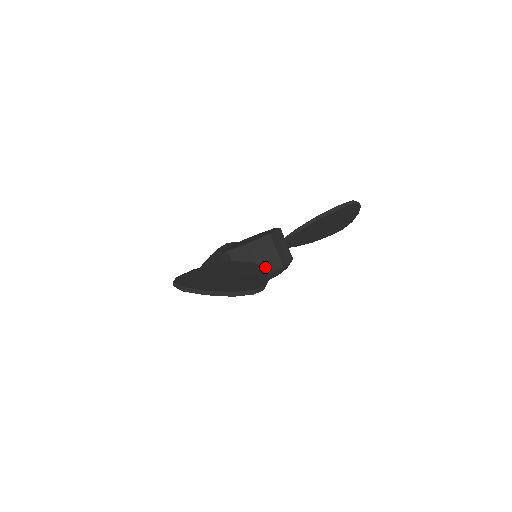
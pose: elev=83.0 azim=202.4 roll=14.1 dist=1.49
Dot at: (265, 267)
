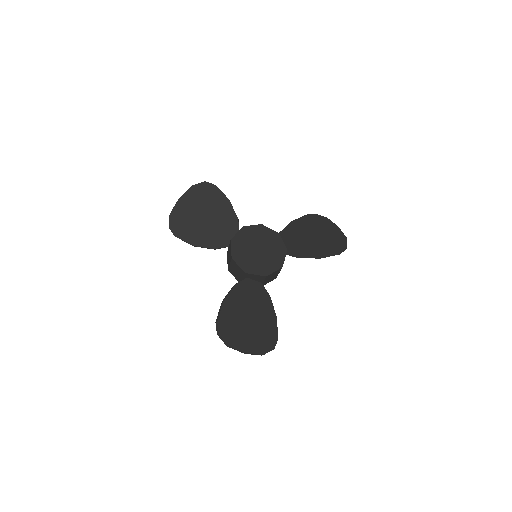
Dot at: (266, 283)
